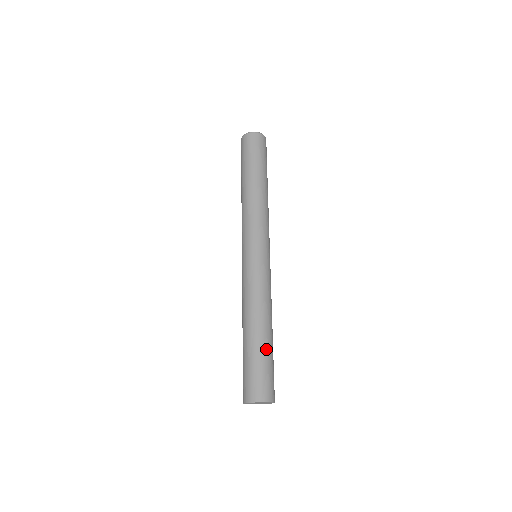
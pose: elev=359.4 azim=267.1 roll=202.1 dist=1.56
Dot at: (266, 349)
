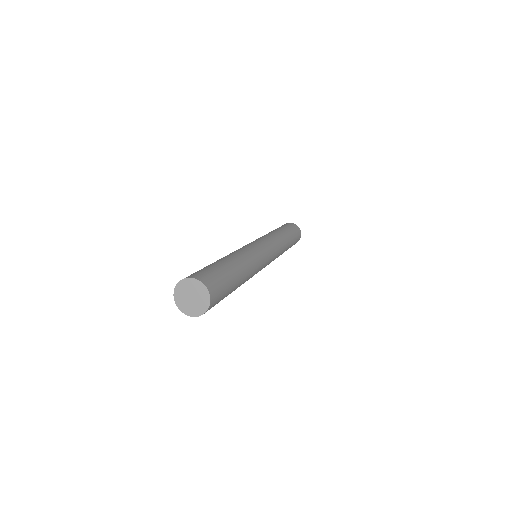
Dot at: (223, 265)
